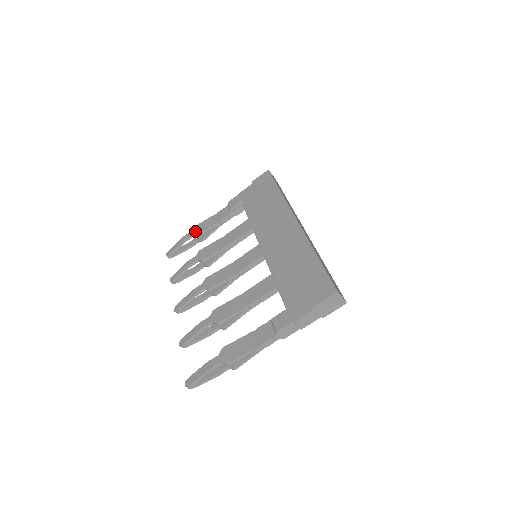
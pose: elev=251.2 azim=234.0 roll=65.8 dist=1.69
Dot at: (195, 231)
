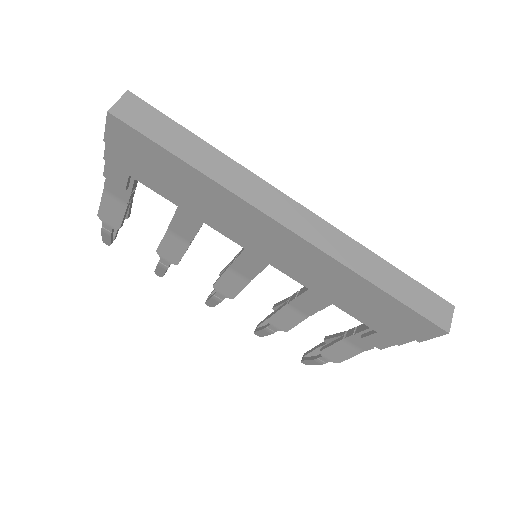
Dot at: (110, 223)
